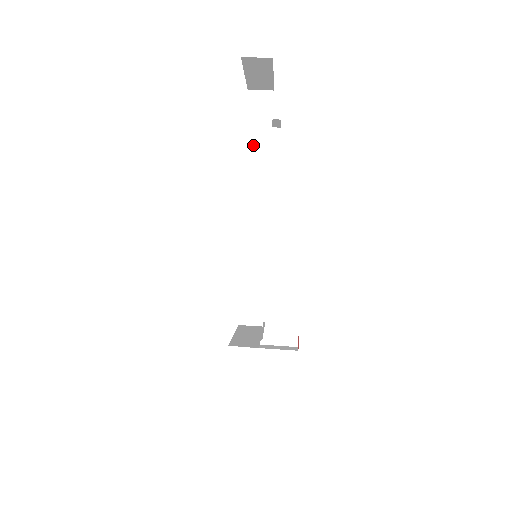
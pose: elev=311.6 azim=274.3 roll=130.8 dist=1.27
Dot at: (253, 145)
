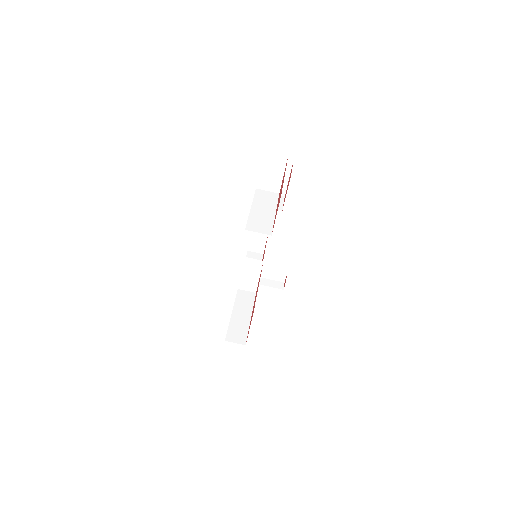
Dot at: occluded
